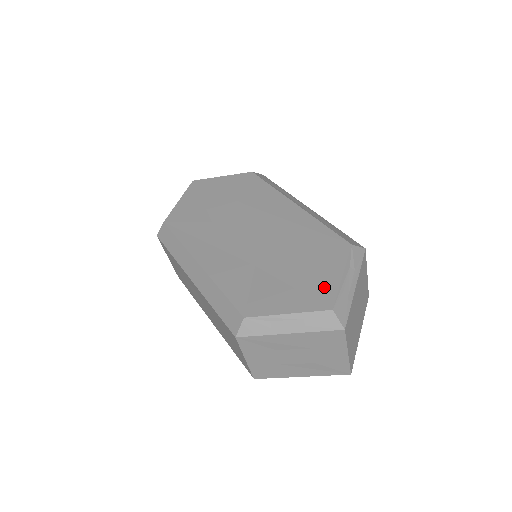
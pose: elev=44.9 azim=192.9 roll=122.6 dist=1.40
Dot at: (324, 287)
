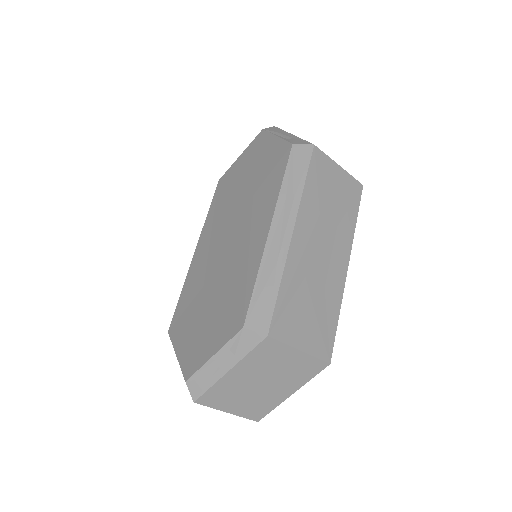
Dot at: (200, 354)
